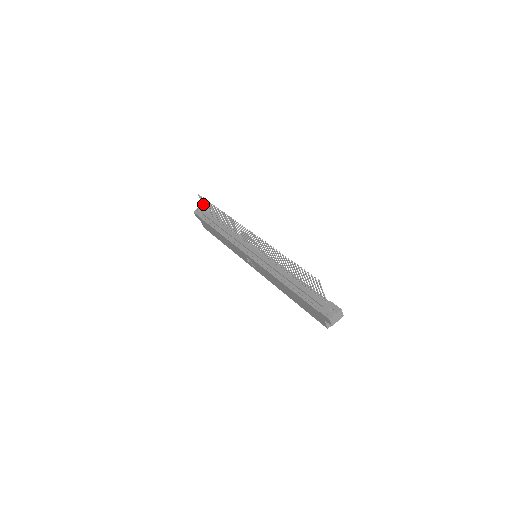
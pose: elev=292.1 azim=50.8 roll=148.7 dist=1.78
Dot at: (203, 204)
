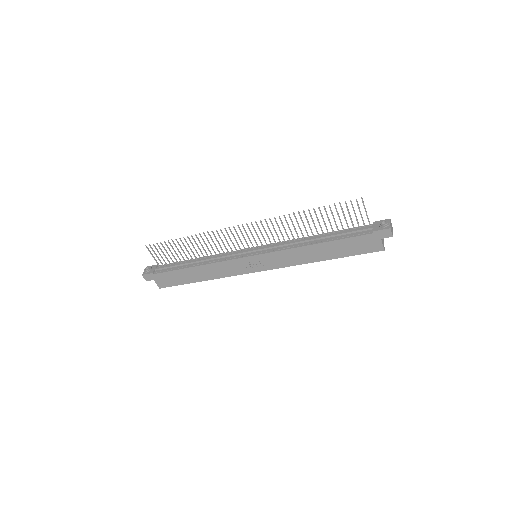
Dot at: (153, 257)
